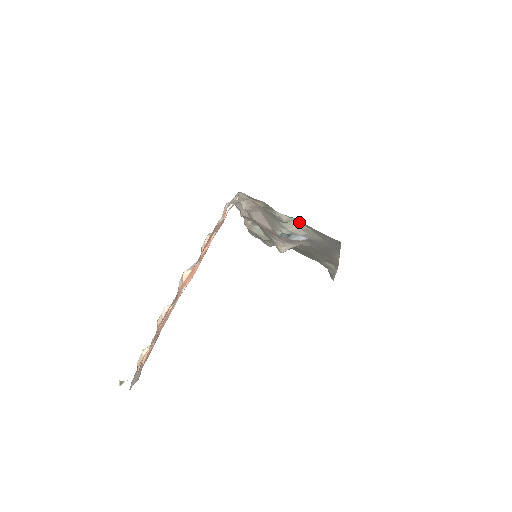
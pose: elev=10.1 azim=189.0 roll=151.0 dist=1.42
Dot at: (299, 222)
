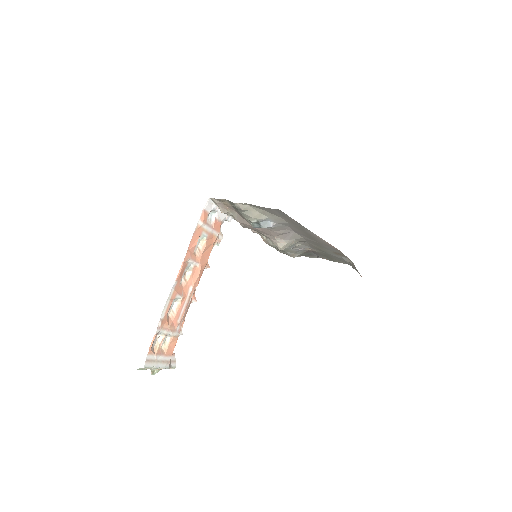
Dot at: (253, 207)
